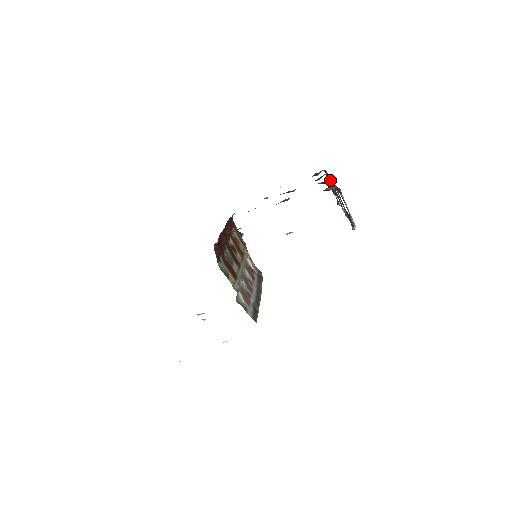
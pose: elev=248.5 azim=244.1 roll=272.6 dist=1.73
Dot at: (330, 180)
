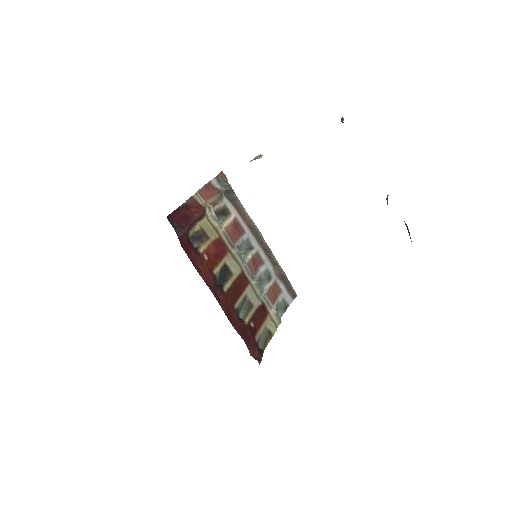
Dot at: occluded
